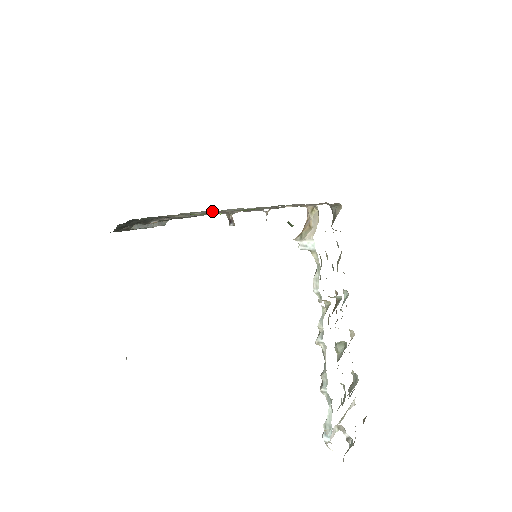
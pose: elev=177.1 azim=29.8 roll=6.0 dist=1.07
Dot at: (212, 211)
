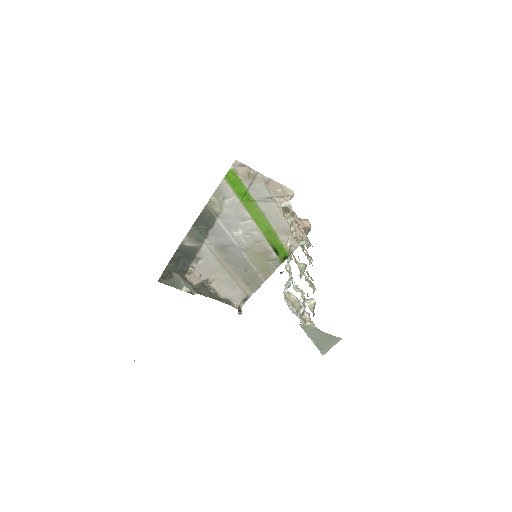
Dot at: (237, 200)
